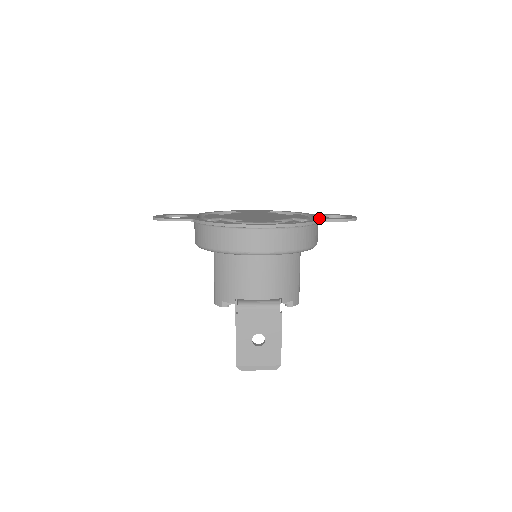
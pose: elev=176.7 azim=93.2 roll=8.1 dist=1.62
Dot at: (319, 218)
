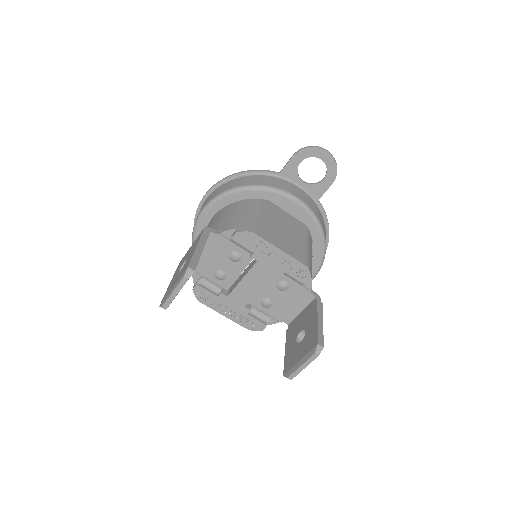
Dot at: (282, 176)
